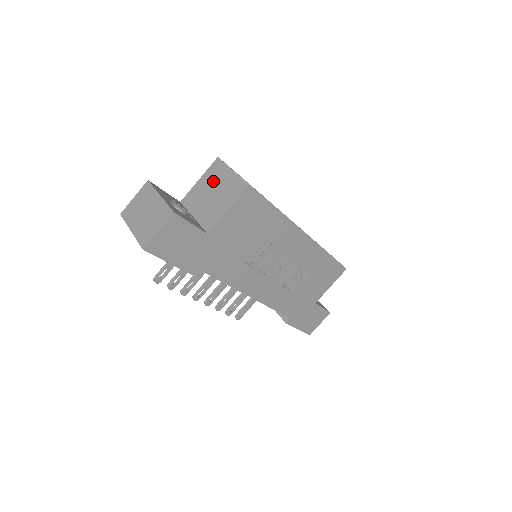
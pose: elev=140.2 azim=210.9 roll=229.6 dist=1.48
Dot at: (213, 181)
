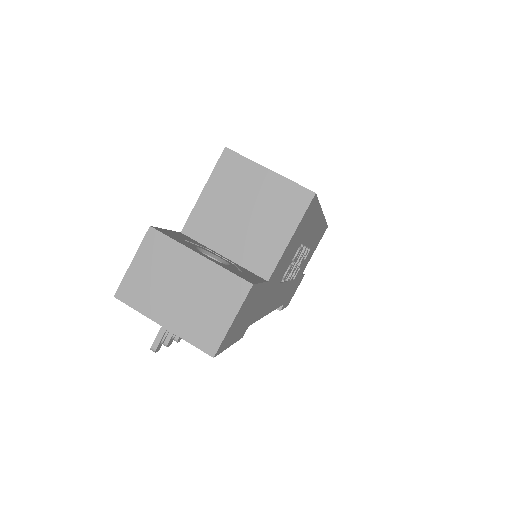
Dot at: (236, 191)
